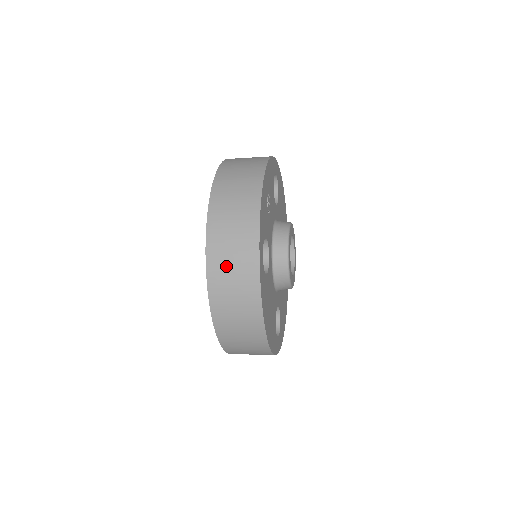
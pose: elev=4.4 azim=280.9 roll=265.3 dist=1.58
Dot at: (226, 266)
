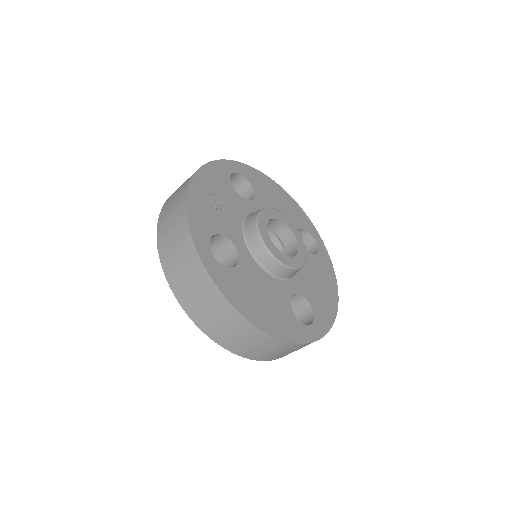
Dot at: (181, 278)
